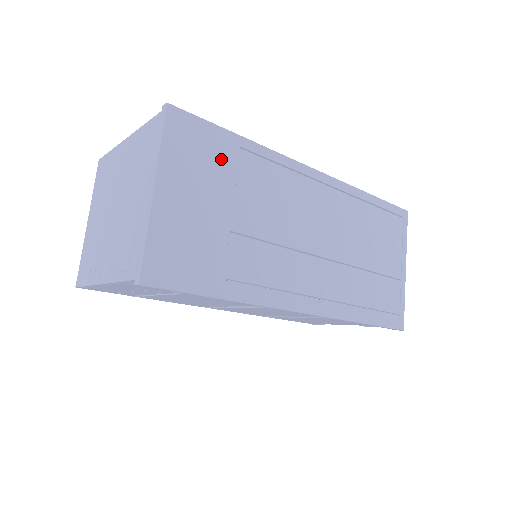
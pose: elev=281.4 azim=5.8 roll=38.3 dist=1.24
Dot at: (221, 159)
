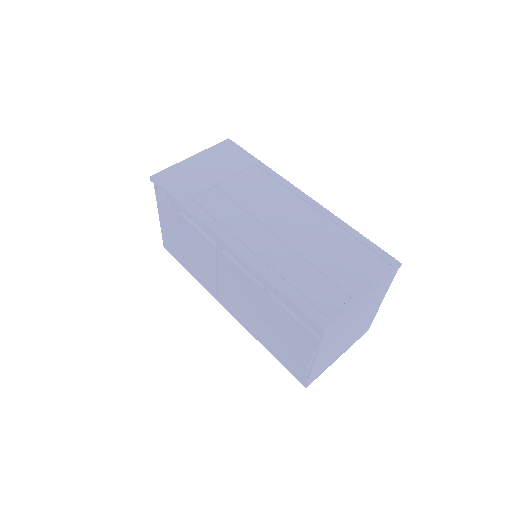
Dot at: (239, 163)
